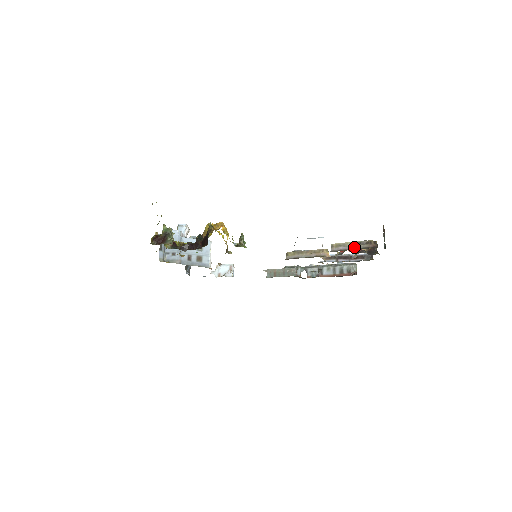
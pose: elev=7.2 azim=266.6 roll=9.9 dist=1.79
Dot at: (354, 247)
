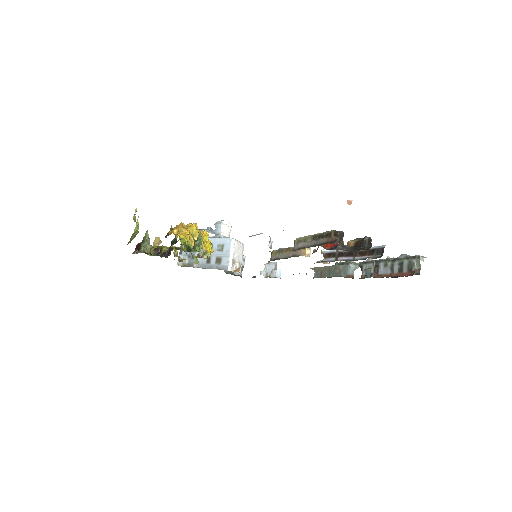
Dot at: (313, 243)
